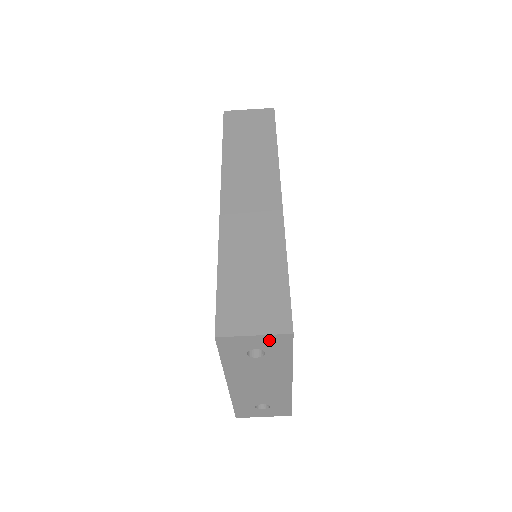
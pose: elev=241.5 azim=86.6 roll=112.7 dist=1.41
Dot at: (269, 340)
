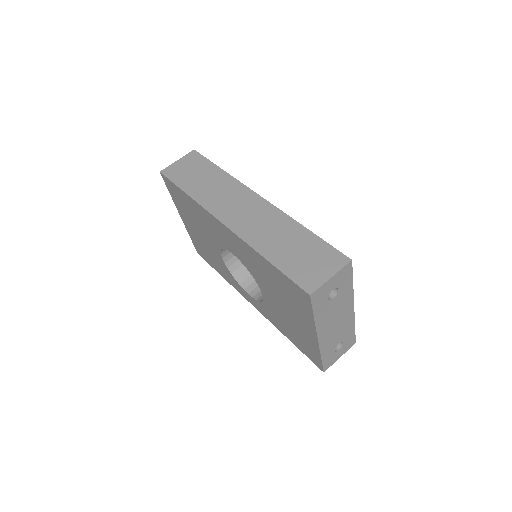
Dot at: (339, 276)
